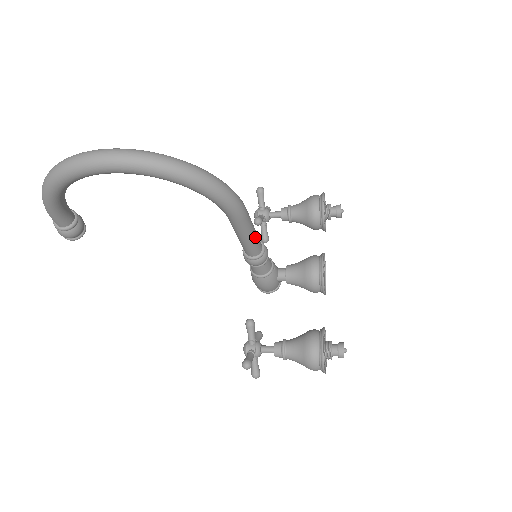
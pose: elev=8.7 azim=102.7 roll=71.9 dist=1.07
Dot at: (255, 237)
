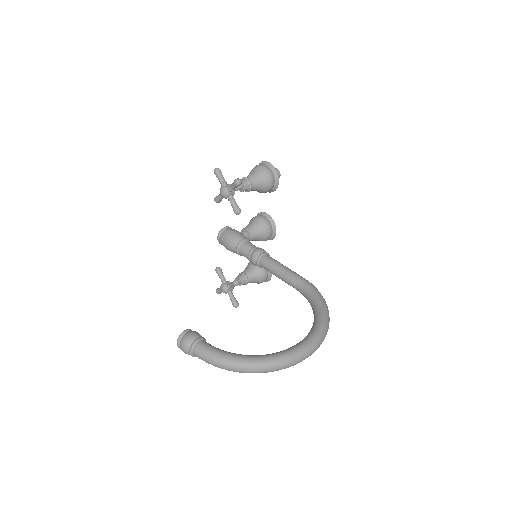
Dot at: occluded
